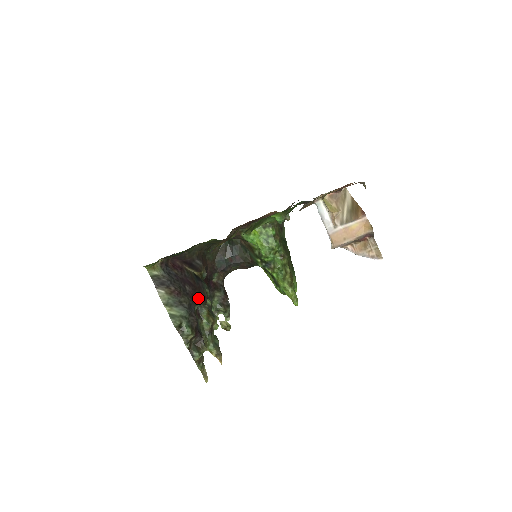
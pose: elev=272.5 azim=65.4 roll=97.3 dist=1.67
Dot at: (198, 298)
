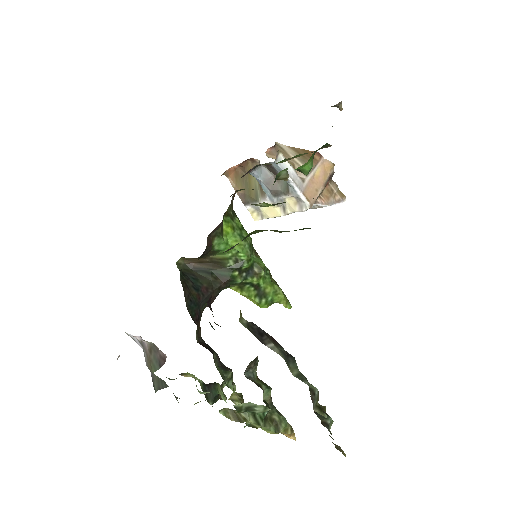
Dot at: occluded
